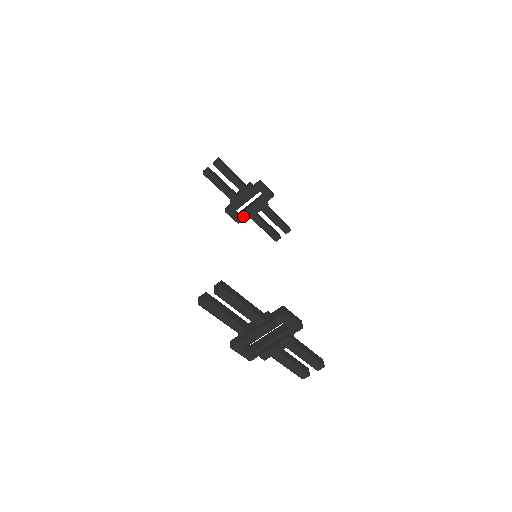
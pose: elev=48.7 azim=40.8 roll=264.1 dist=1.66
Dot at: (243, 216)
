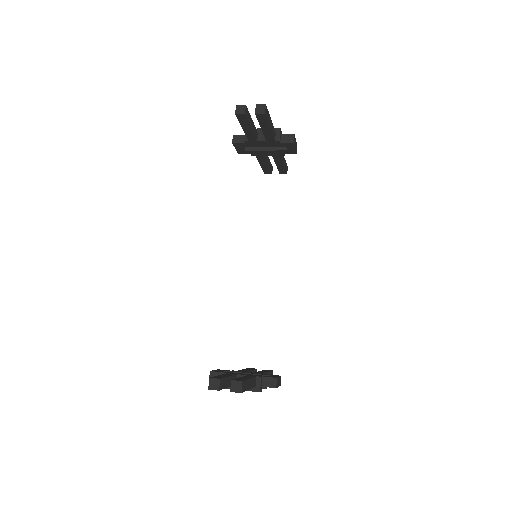
Dot at: (249, 152)
